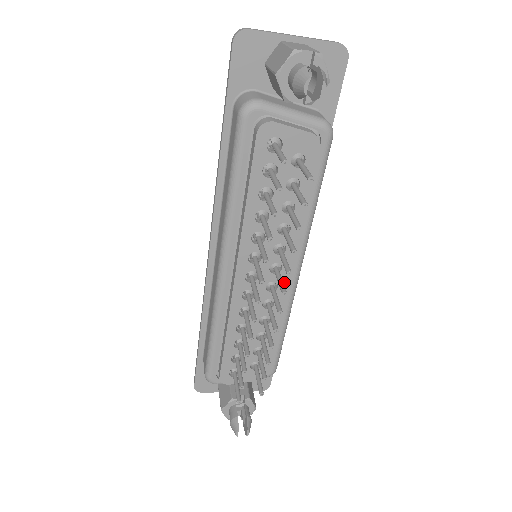
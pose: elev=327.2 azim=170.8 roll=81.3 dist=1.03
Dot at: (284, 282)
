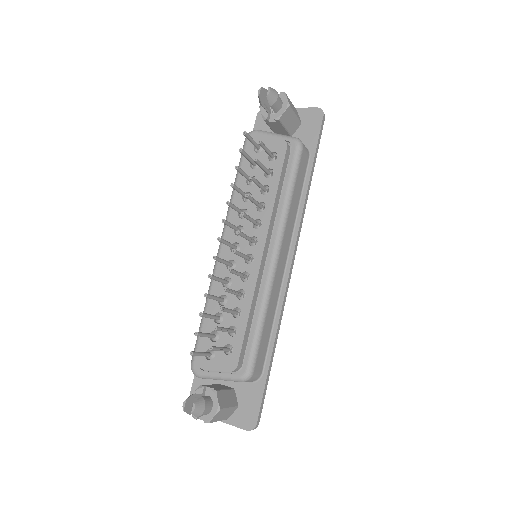
Dot at: (259, 255)
